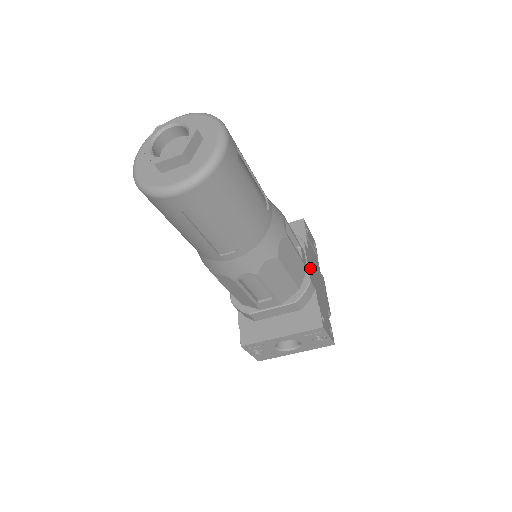
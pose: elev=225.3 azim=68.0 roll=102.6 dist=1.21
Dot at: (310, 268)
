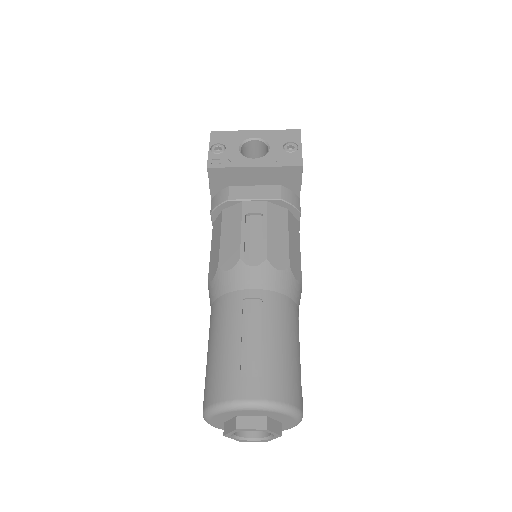
Dot at: occluded
